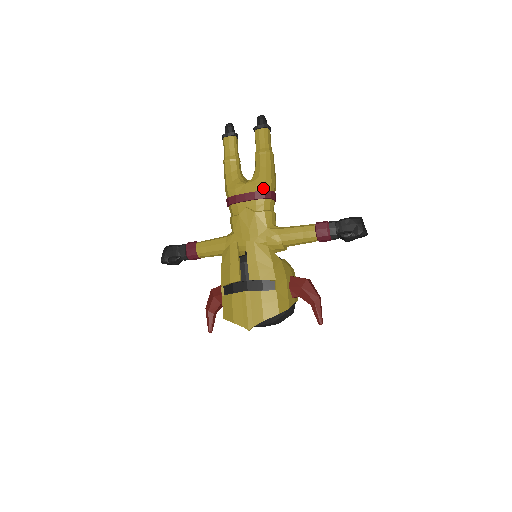
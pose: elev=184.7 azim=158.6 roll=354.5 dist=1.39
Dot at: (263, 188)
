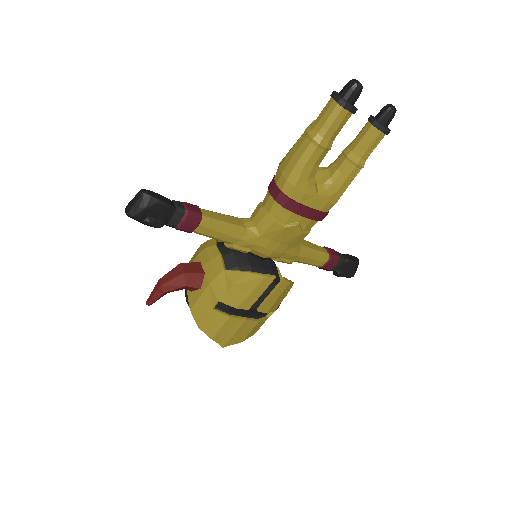
Dot at: (328, 210)
